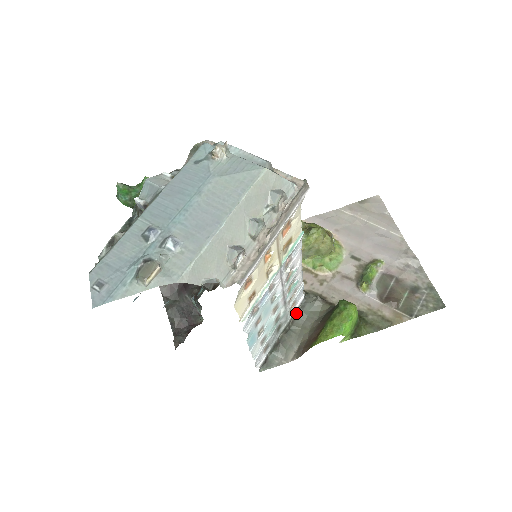
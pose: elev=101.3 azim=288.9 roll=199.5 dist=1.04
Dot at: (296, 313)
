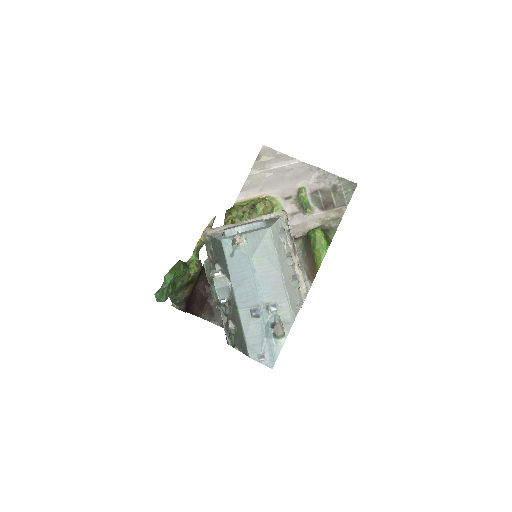
Dot at: occluded
